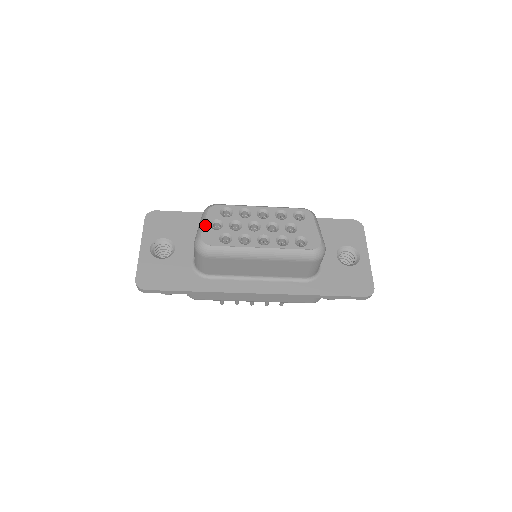
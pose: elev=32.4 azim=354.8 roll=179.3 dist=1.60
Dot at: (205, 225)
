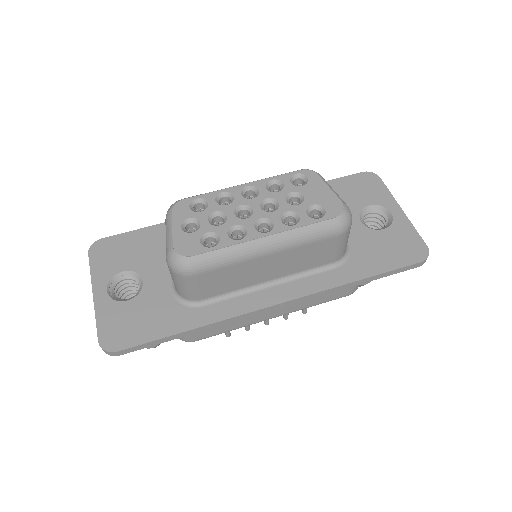
Dot at: (174, 231)
